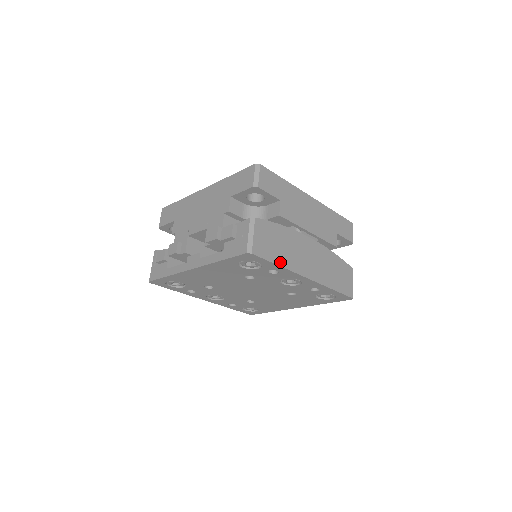
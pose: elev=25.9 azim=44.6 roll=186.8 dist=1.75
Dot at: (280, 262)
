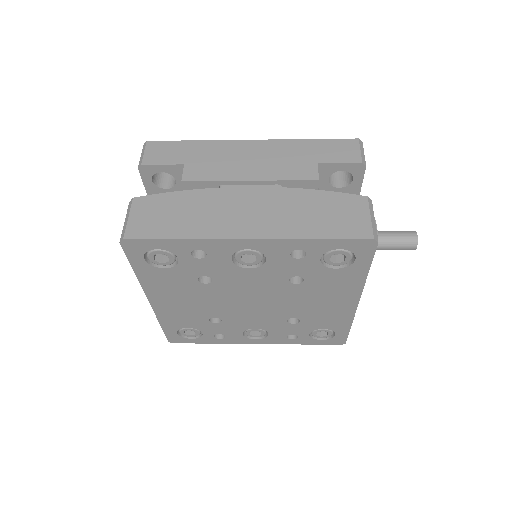
Dot at: (182, 234)
